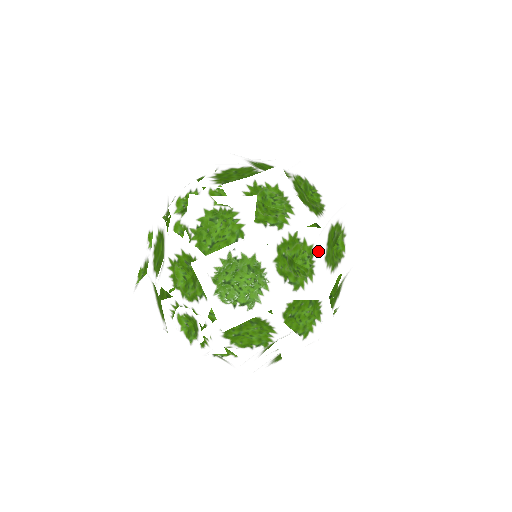
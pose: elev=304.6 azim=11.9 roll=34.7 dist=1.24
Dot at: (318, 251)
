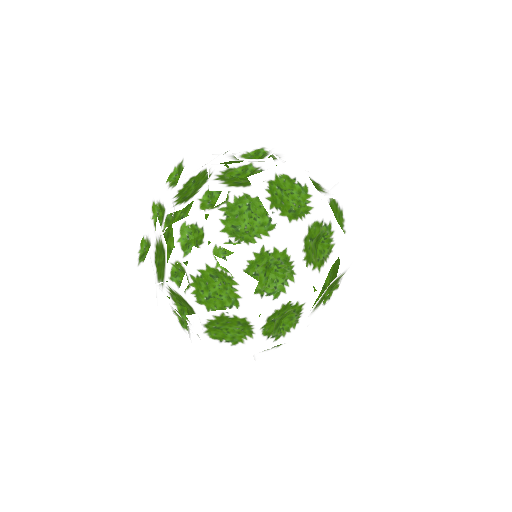
Dot at: (308, 306)
